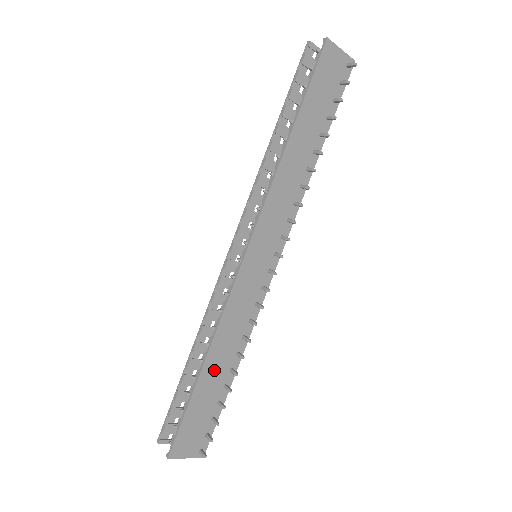
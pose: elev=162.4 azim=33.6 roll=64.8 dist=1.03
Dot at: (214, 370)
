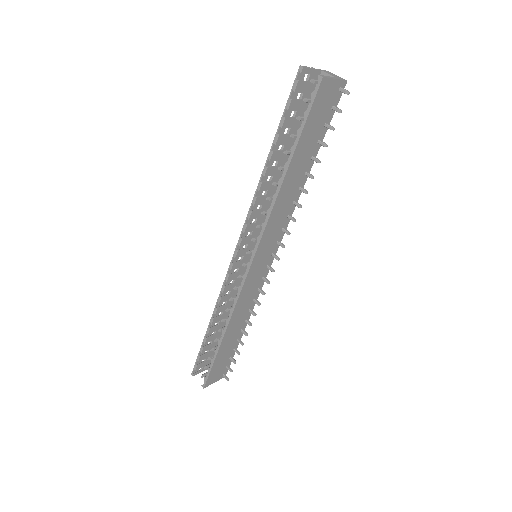
Dot at: (230, 336)
